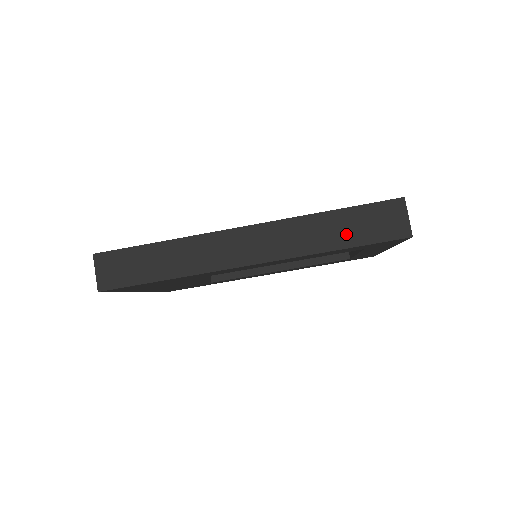
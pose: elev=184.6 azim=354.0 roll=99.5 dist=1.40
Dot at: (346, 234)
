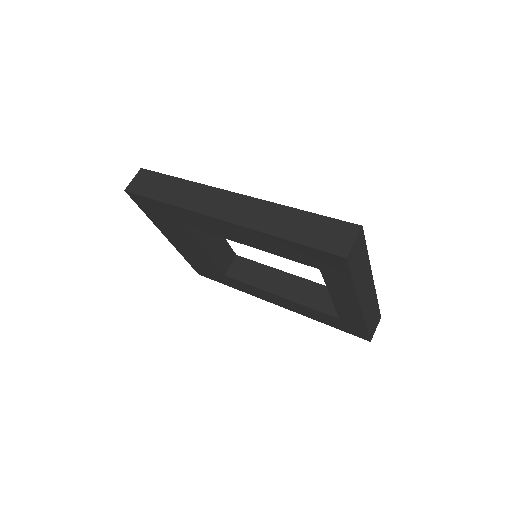
Dot at: (298, 231)
